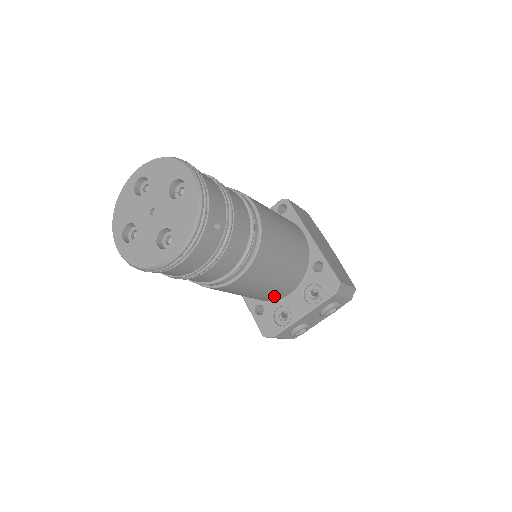
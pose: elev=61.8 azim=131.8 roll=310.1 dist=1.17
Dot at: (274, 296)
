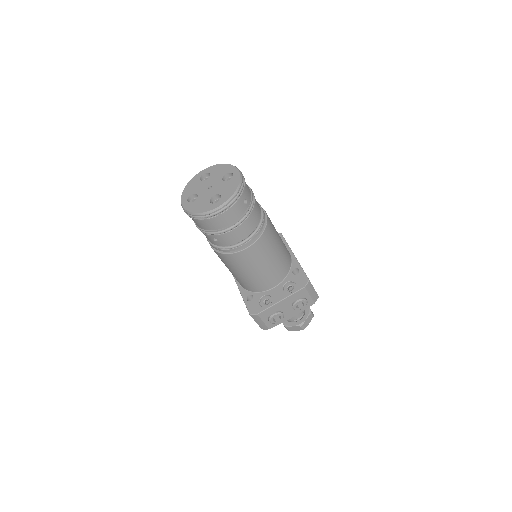
Dot at: (263, 284)
